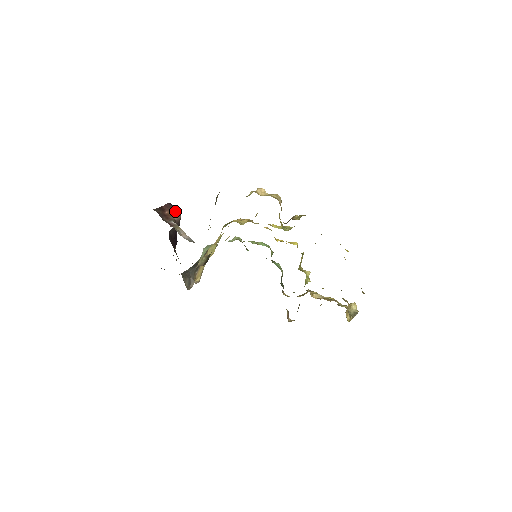
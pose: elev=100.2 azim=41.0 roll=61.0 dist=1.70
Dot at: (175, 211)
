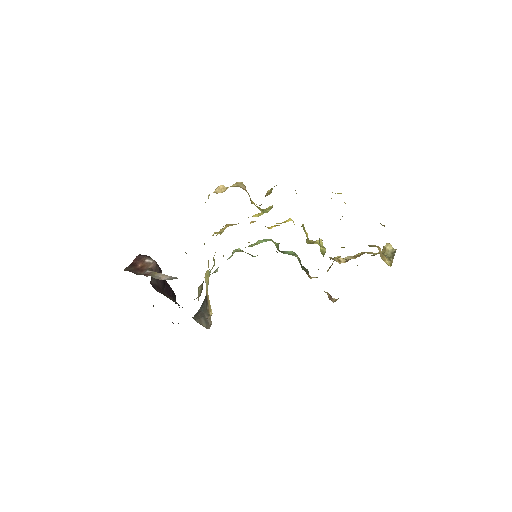
Dot at: (147, 259)
